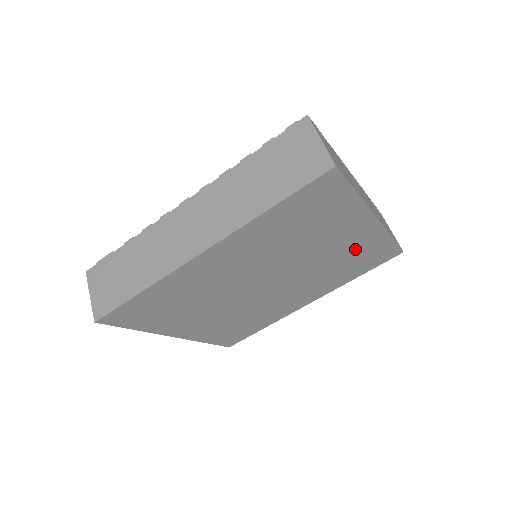
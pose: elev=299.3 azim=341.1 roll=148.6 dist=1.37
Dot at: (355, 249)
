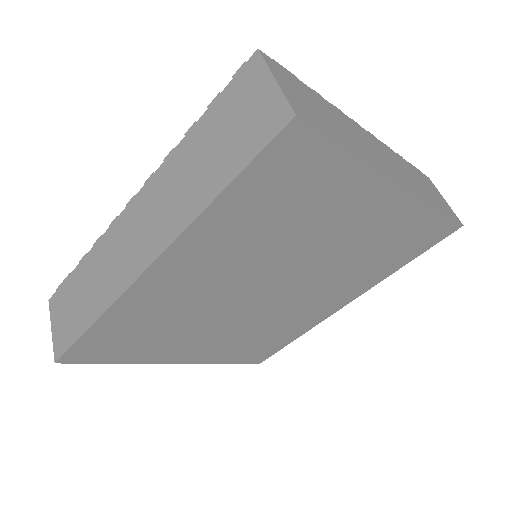
Dot at: (384, 232)
